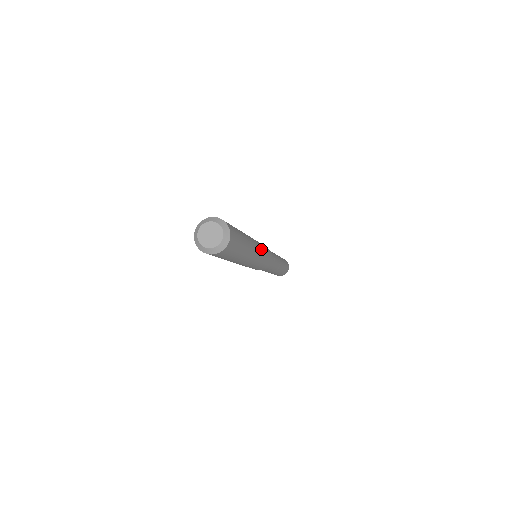
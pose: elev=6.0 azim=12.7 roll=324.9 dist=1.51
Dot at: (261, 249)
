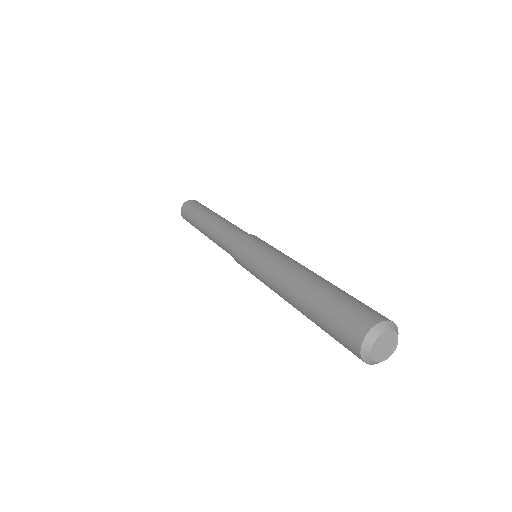
Dot at: occluded
